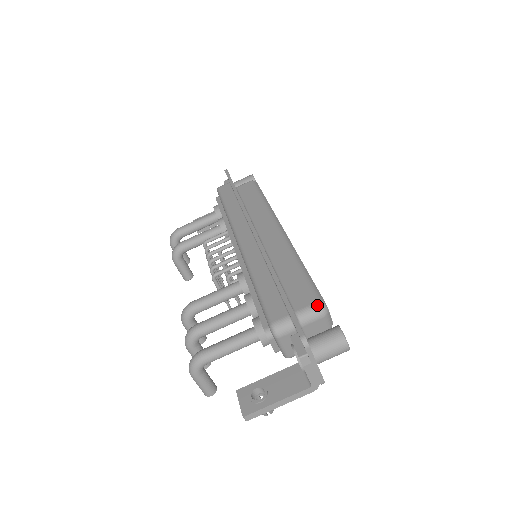
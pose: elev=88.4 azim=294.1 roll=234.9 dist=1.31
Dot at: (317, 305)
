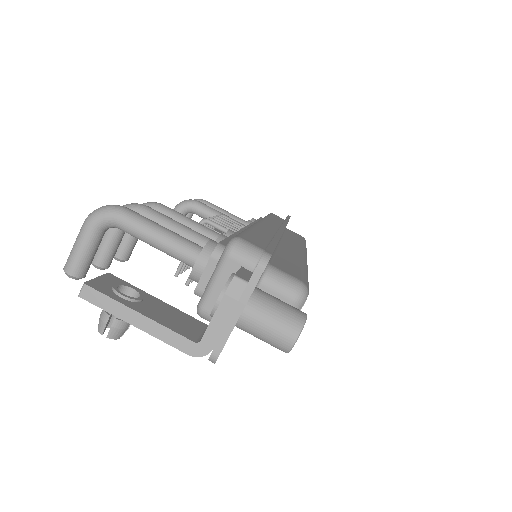
Dot at: (300, 282)
